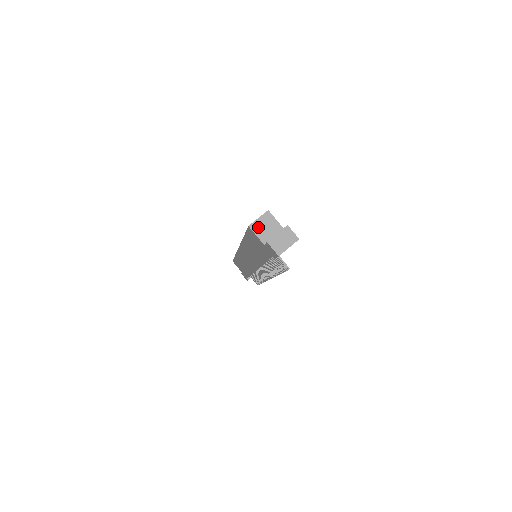
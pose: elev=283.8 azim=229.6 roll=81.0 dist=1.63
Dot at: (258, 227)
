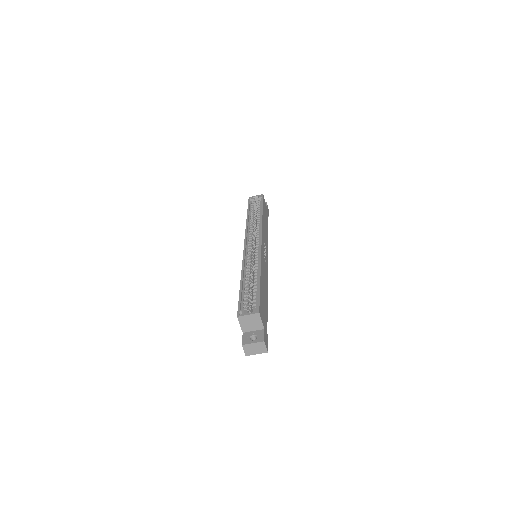
Dot at: (244, 320)
